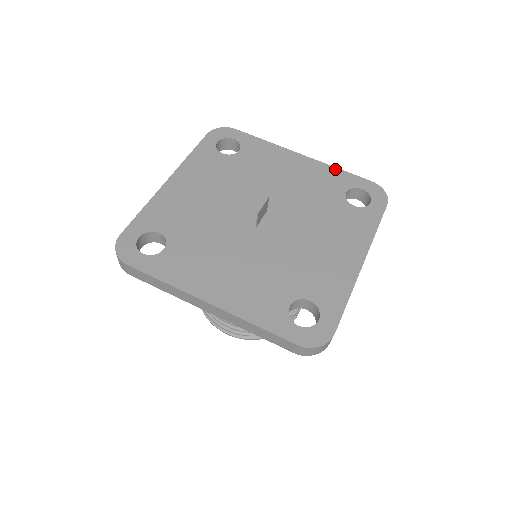
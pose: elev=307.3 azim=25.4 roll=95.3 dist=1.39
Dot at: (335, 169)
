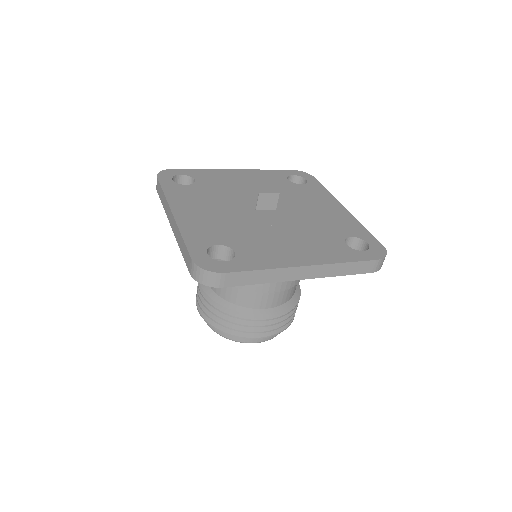
Dot at: (361, 225)
